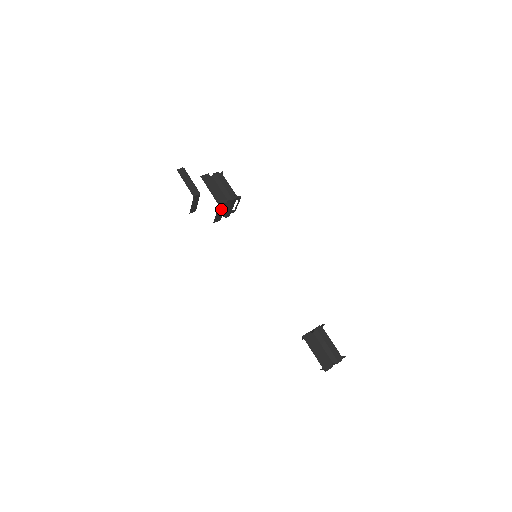
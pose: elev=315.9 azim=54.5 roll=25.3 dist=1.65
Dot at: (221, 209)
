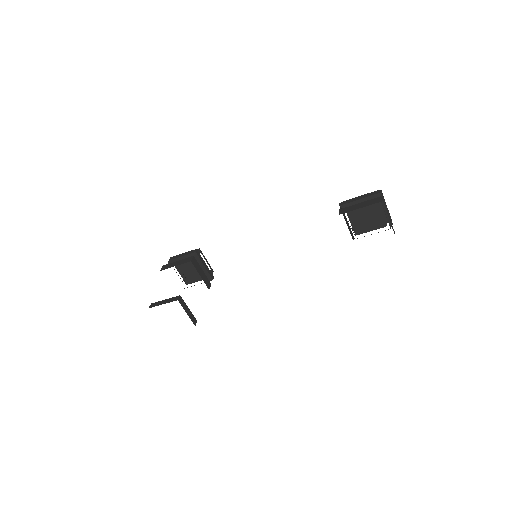
Dot at: (197, 267)
